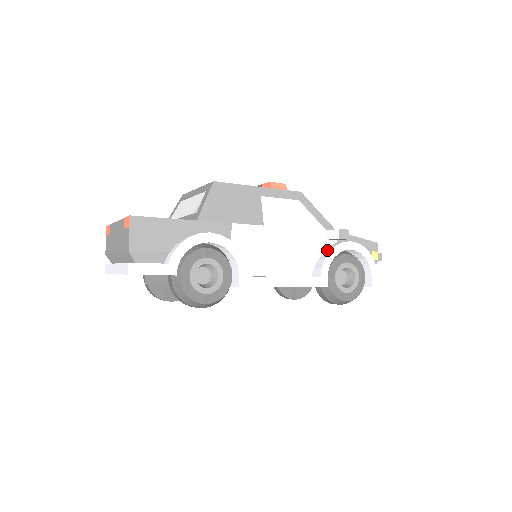
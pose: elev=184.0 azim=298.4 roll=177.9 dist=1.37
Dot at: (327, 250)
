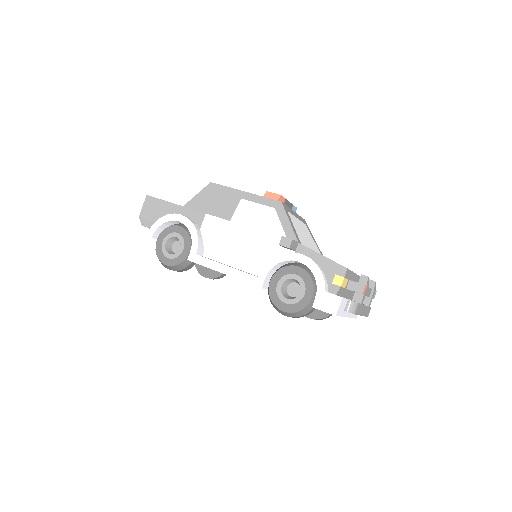
Dot at: (277, 256)
